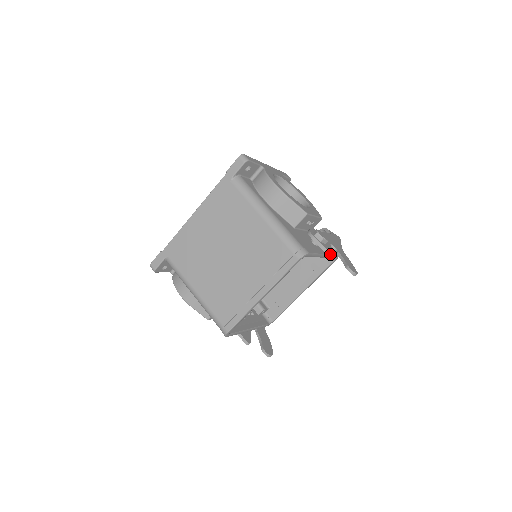
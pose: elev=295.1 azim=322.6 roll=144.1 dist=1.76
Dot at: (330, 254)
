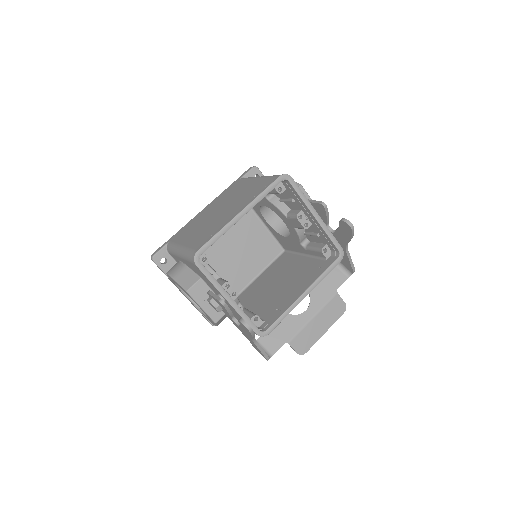
Dot at: (320, 202)
